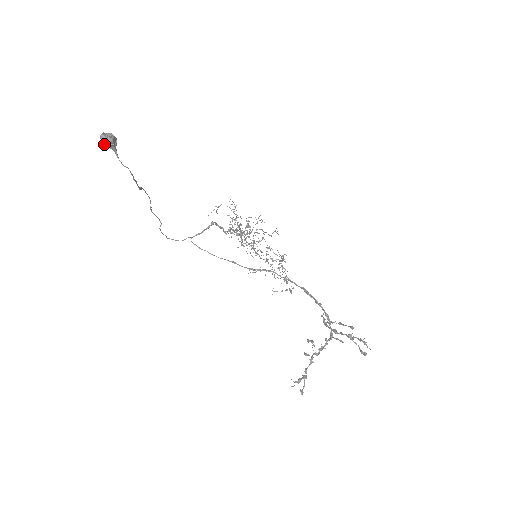
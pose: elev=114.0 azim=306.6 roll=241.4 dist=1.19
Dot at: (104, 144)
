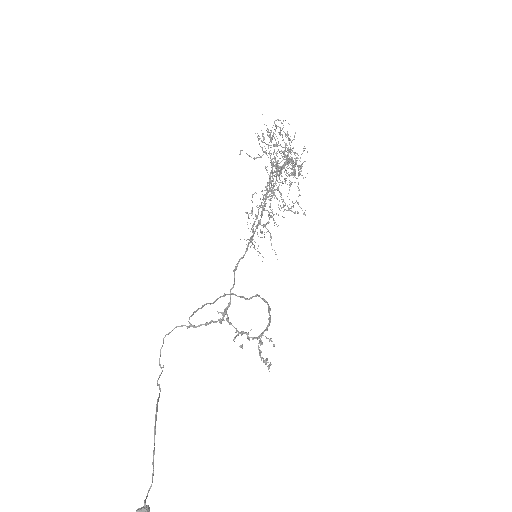
Dot at: out of frame
